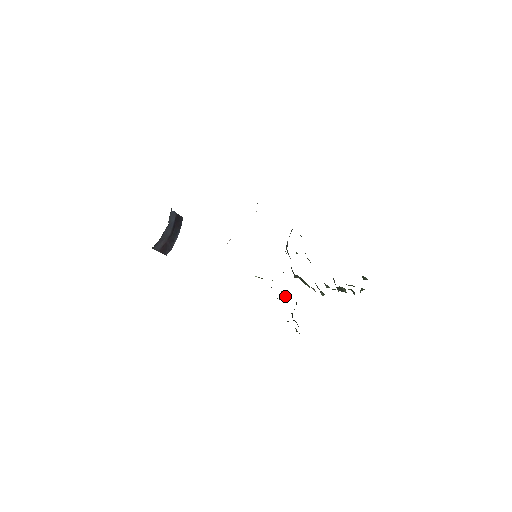
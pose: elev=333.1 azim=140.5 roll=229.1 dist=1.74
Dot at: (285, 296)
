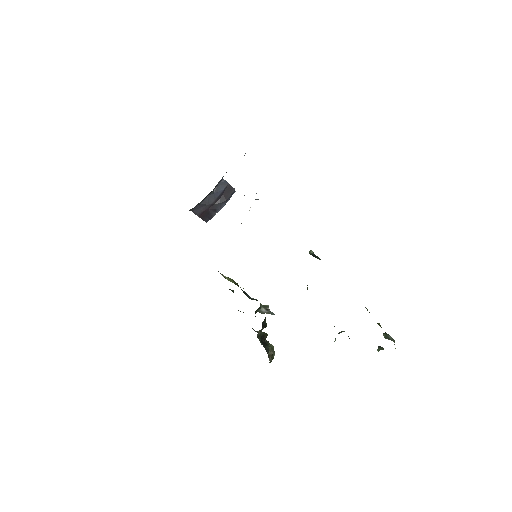
Dot at: (267, 312)
